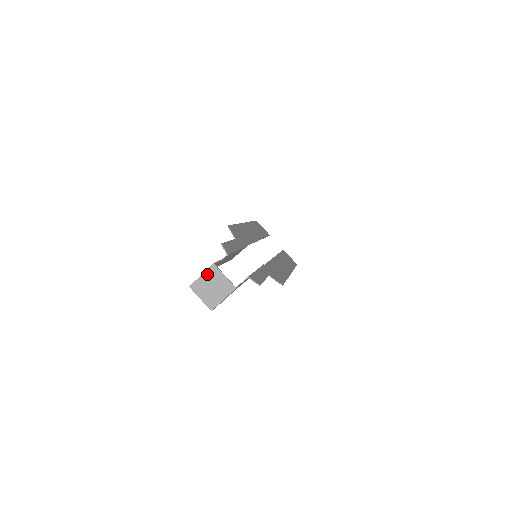
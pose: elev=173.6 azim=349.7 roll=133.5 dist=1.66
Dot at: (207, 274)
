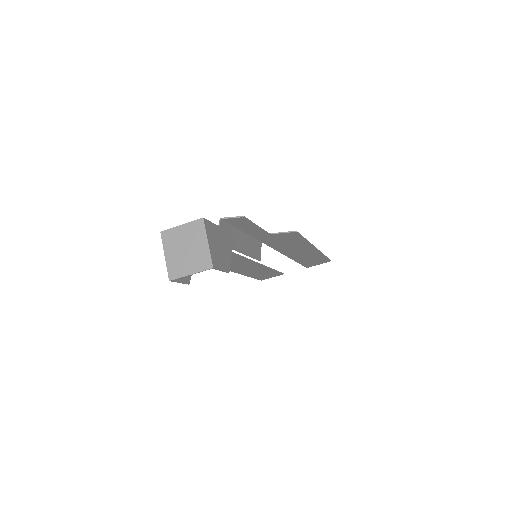
Dot at: (167, 248)
